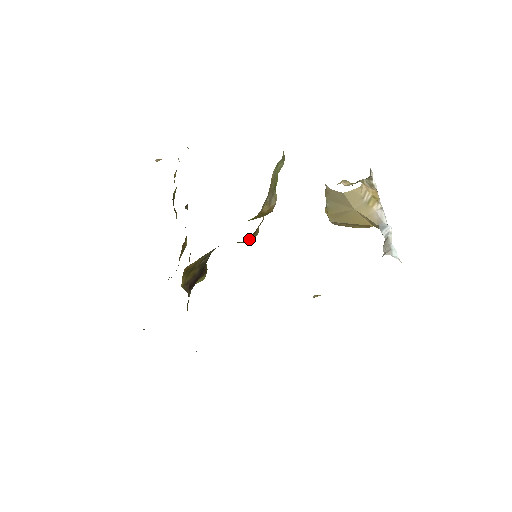
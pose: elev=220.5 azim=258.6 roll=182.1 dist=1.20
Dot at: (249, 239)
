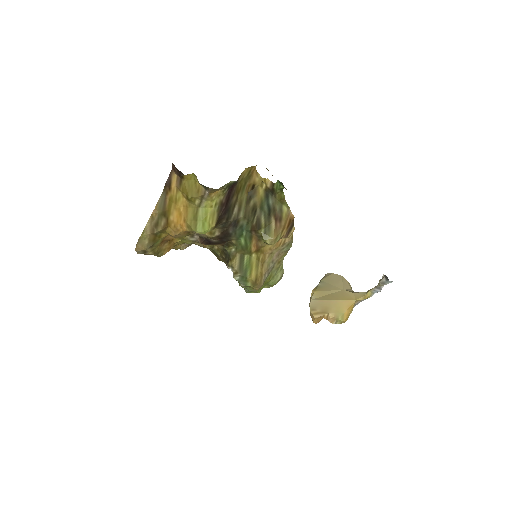
Dot at: (275, 230)
